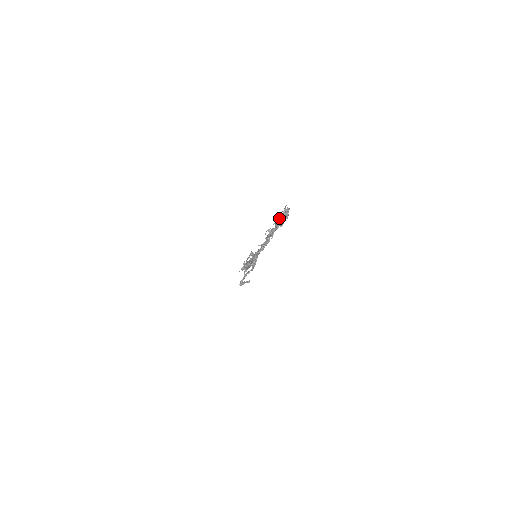
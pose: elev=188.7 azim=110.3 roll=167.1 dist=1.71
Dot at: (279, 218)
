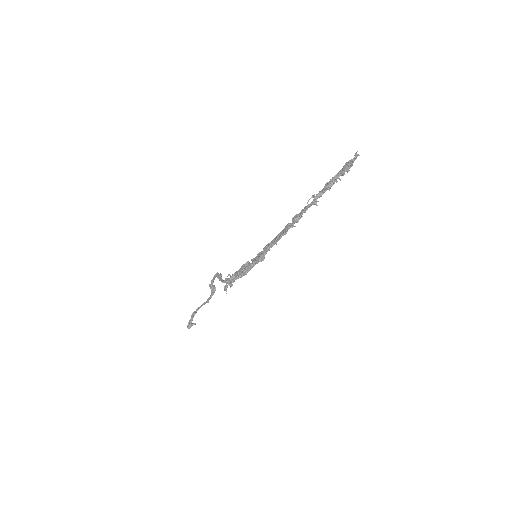
Dot at: (338, 173)
